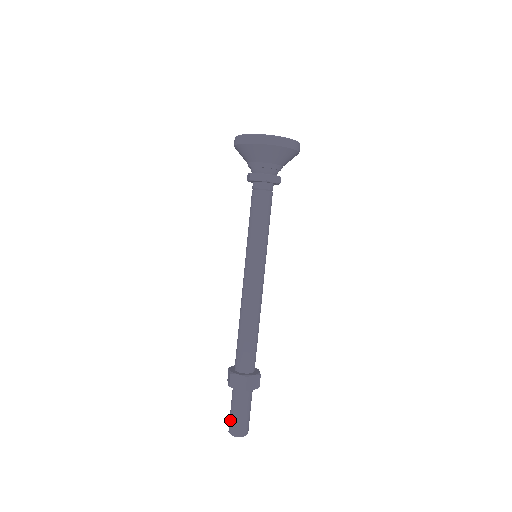
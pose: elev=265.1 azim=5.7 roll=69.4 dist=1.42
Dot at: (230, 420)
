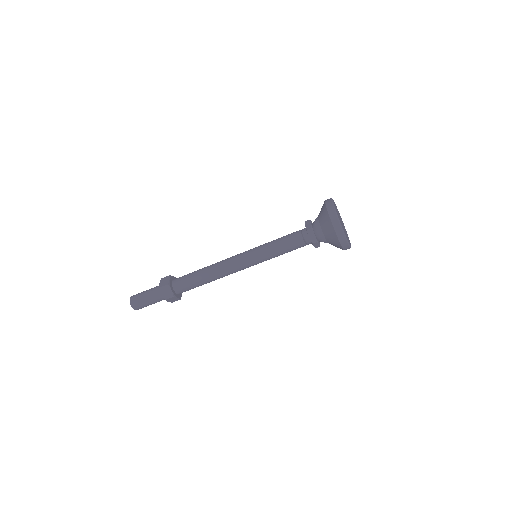
Dot at: (141, 304)
